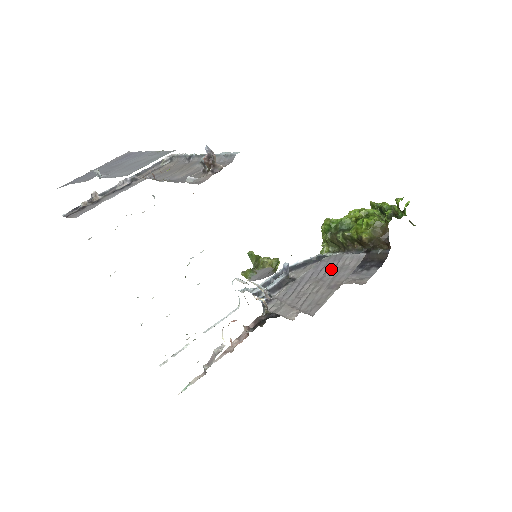
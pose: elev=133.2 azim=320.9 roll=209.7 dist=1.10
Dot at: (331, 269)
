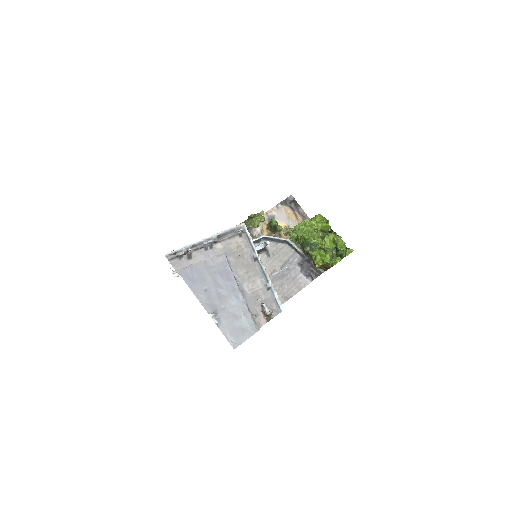
Dot at: (290, 280)
